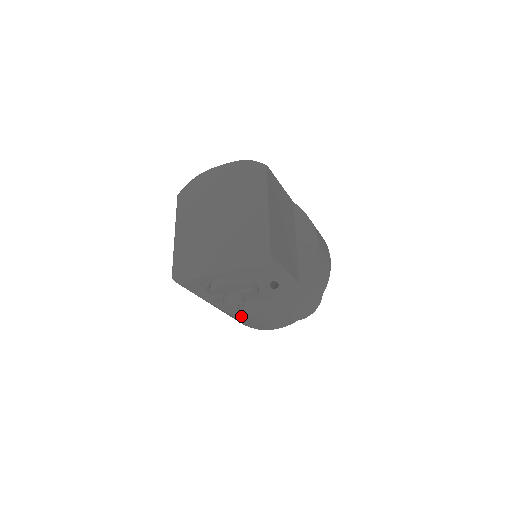
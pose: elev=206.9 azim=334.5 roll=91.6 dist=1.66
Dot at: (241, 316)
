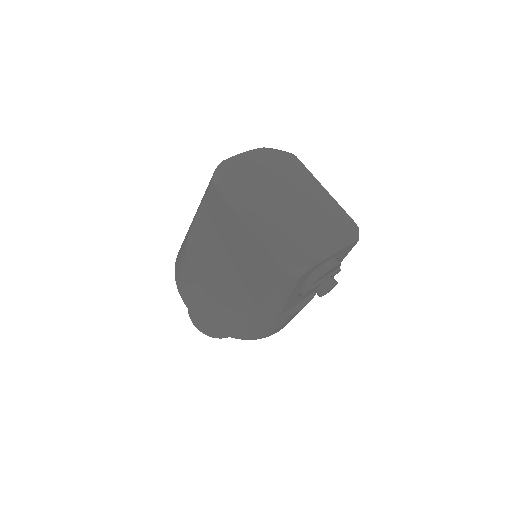
Dot at: (289, 315)
